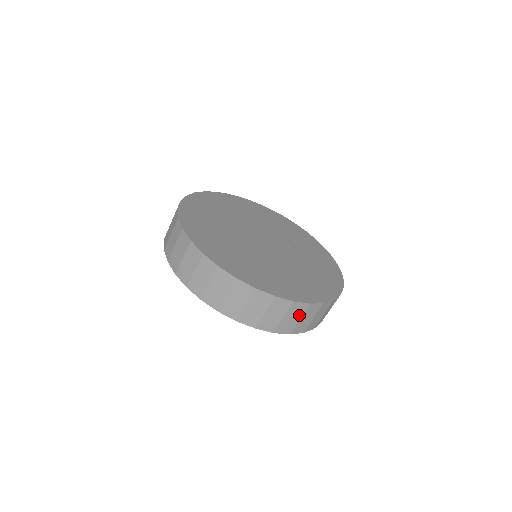
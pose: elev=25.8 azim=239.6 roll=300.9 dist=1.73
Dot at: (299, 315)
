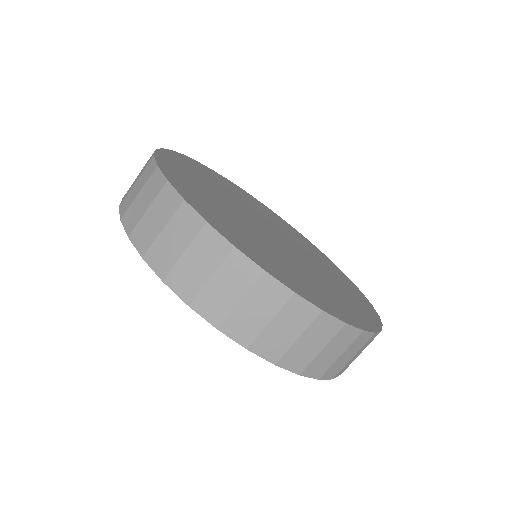
Dot at: (299, 328)
